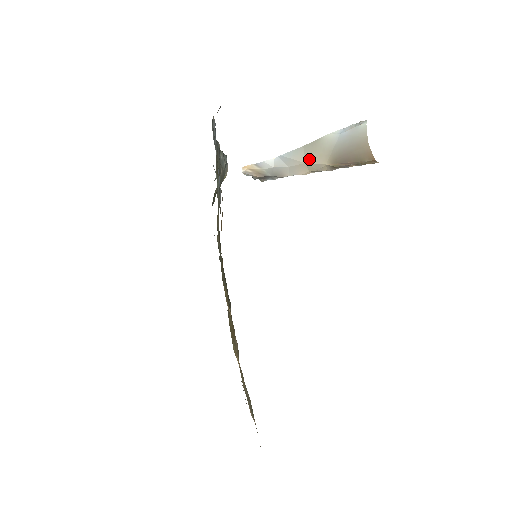
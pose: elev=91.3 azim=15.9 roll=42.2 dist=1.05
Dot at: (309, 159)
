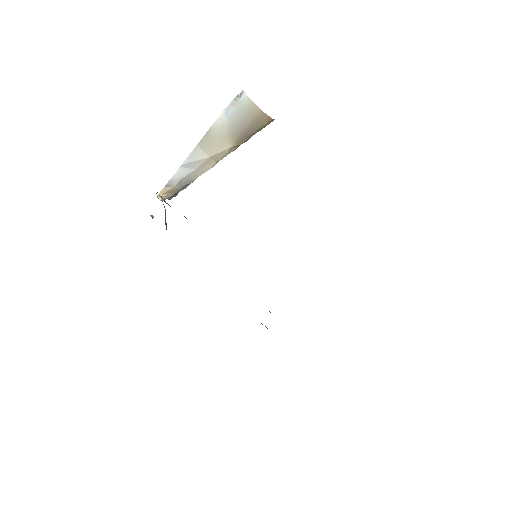
Dot at: (211, 152)
